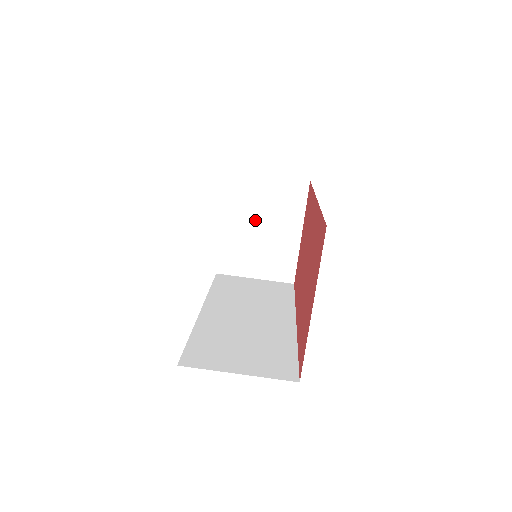
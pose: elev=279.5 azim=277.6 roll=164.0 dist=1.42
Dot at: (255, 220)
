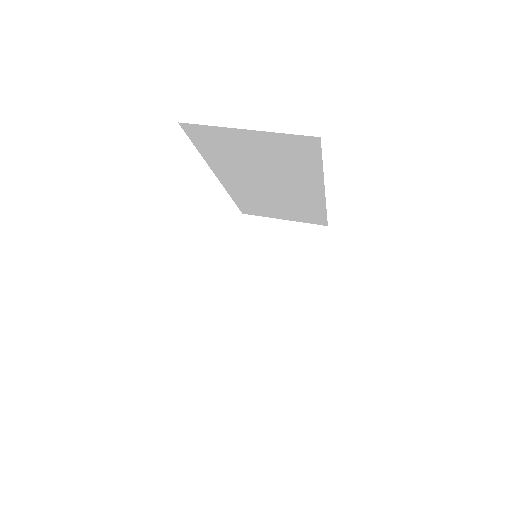
Dot at: (267, 266)
